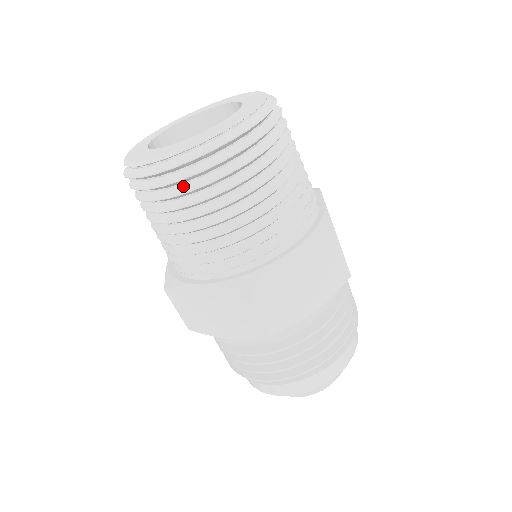
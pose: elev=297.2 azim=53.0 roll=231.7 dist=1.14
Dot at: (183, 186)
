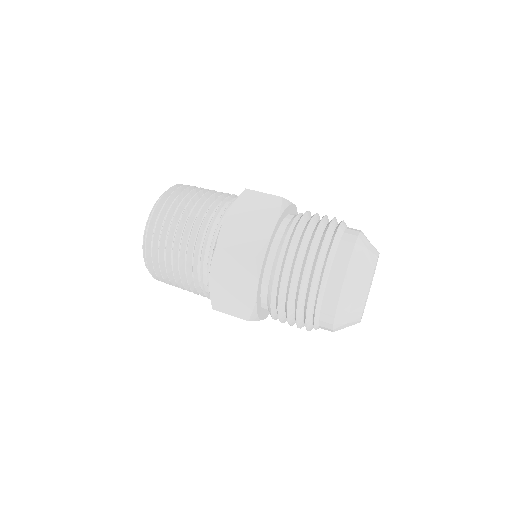
Dot at: (159, 241)
